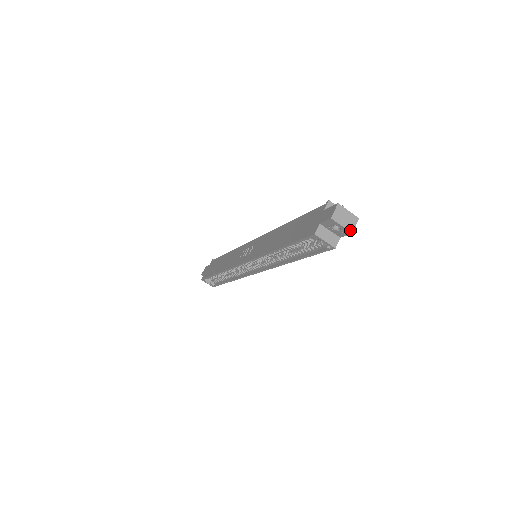
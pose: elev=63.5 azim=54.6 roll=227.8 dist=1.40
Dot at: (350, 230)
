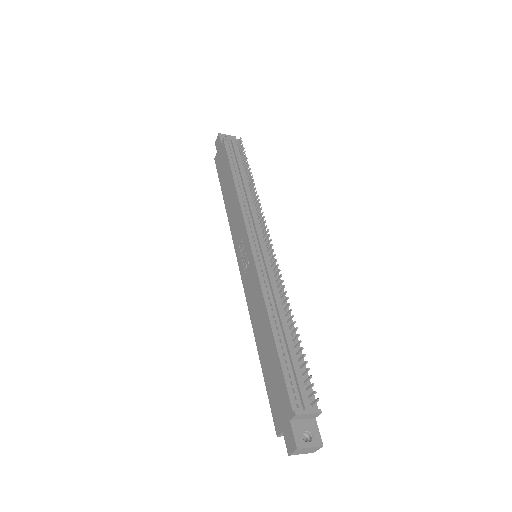
Dot at: (311, 452)
